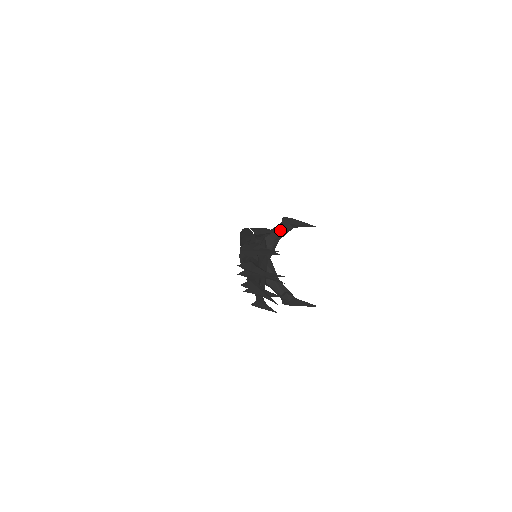
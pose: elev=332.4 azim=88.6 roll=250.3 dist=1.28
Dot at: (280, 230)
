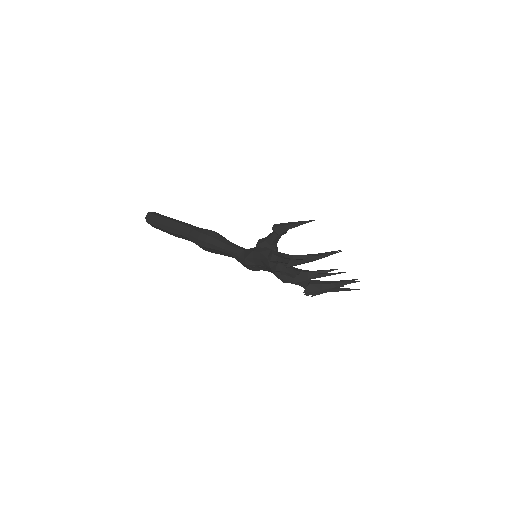
Dot at: (278, 237)
